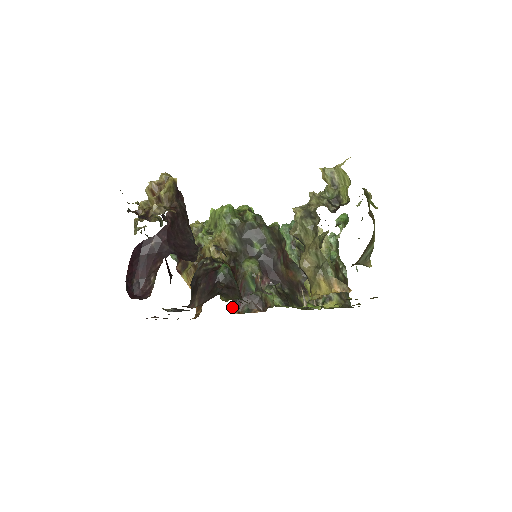
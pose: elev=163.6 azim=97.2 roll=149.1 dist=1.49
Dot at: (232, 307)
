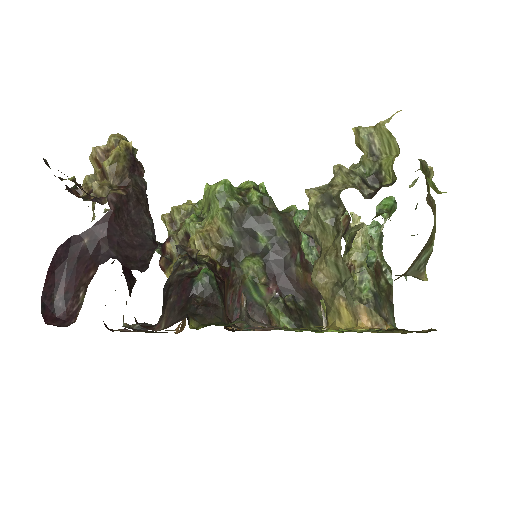
Dot at: occluded
